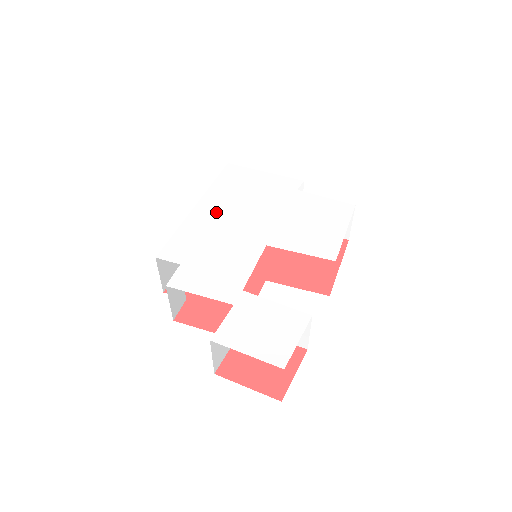
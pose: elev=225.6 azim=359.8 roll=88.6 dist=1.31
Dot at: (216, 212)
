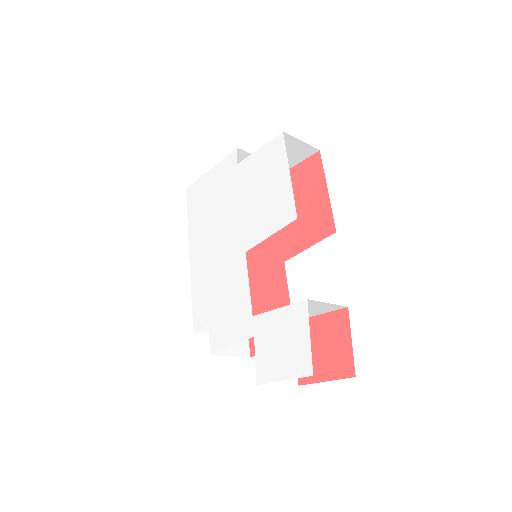
Dot at: (203, 251)
